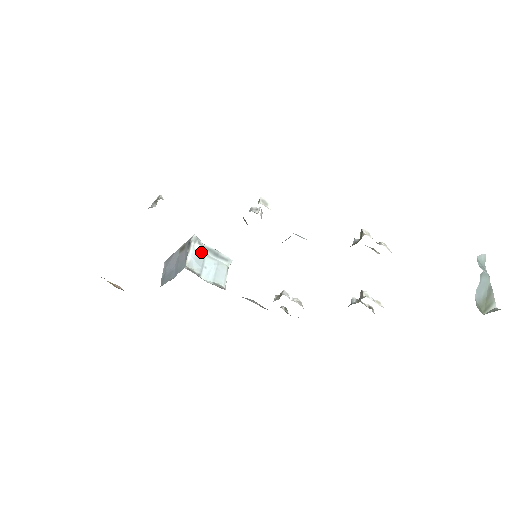
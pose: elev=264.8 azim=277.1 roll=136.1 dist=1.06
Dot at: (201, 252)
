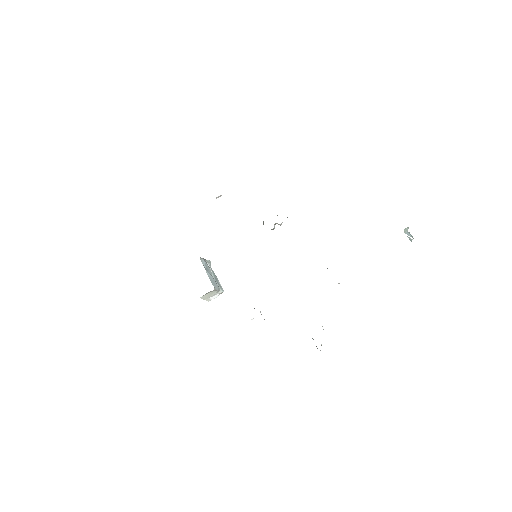
Dot at: (209, 268)
